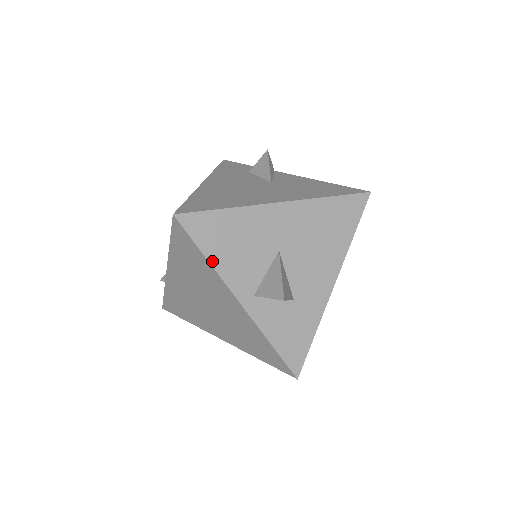
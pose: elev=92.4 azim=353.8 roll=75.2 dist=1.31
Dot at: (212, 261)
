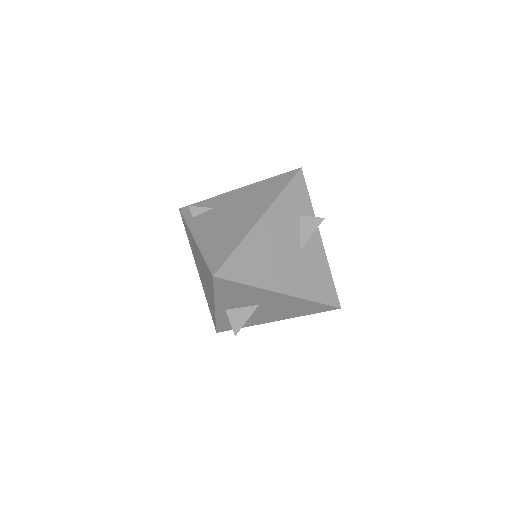
Dot at: (216, 295)
